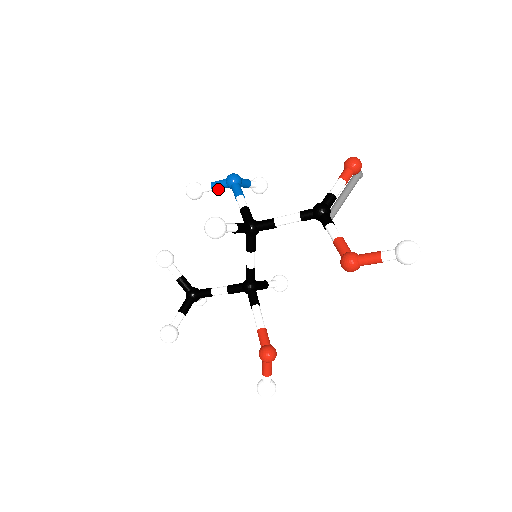
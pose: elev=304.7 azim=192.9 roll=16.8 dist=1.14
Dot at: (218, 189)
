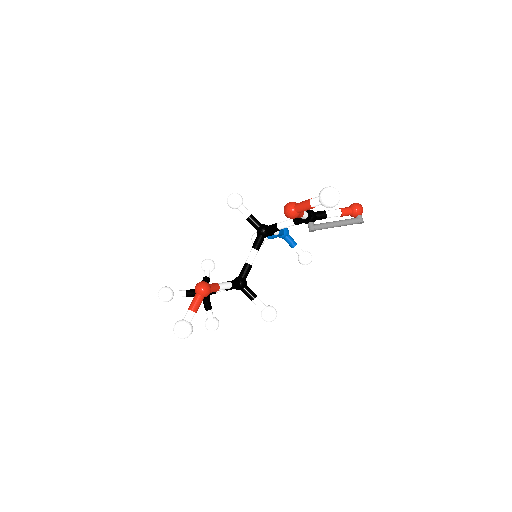
Dot at: (271, 236)
